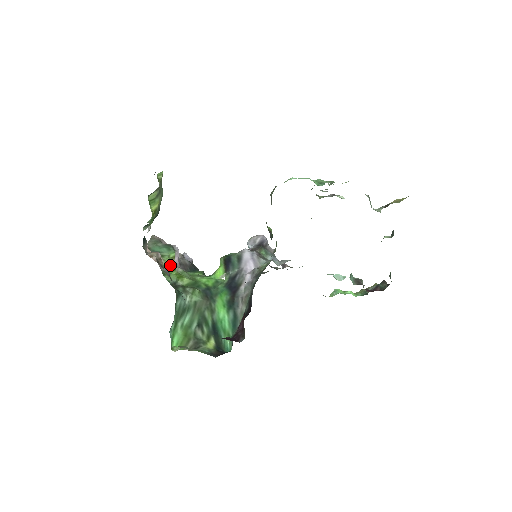
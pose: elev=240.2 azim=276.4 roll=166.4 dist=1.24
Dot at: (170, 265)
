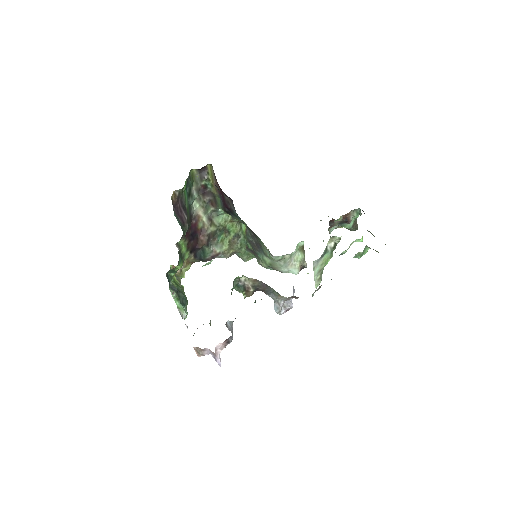
Dot at: occluded
